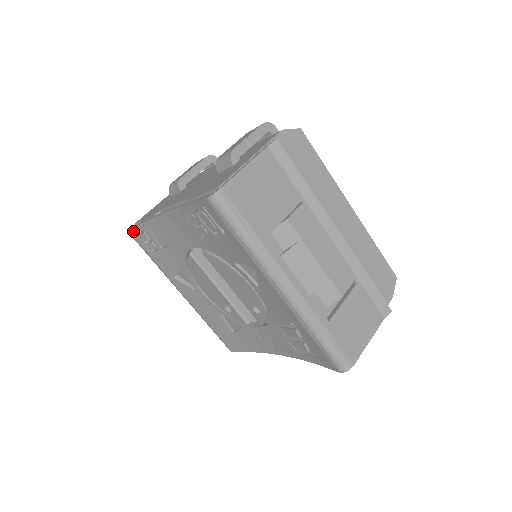
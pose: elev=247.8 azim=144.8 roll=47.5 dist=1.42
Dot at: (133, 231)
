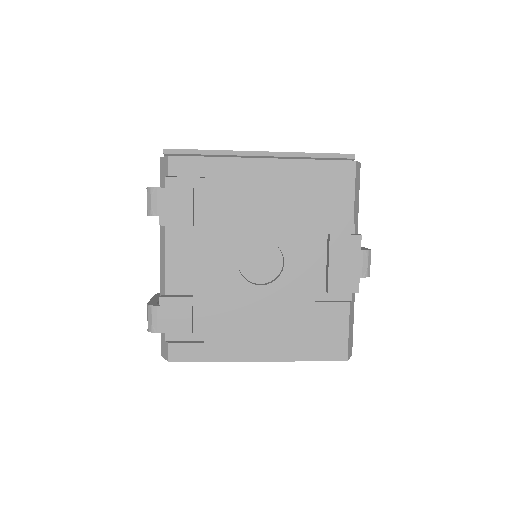
Dot at: occluded
